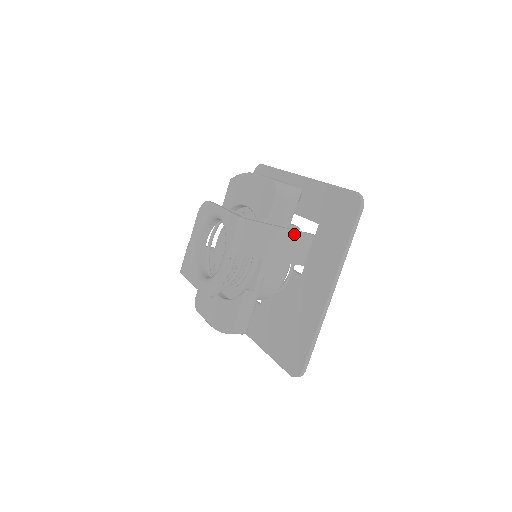
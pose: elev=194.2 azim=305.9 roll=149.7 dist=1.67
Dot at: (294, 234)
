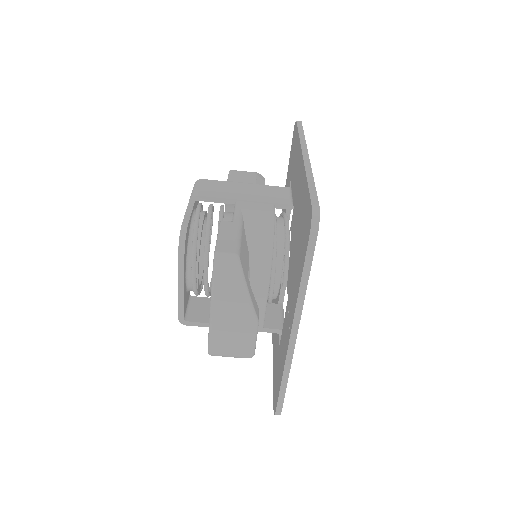
Dot at: (264, 187)
